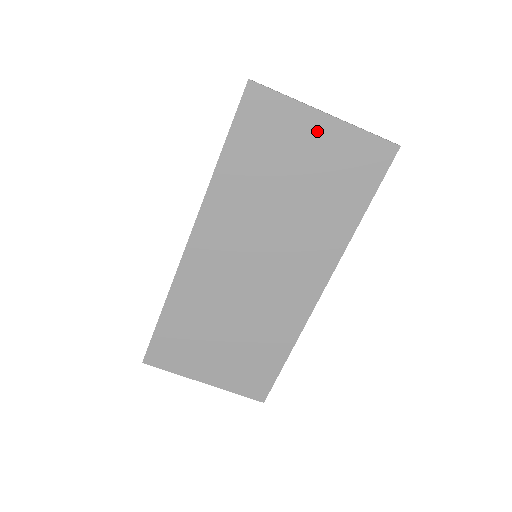
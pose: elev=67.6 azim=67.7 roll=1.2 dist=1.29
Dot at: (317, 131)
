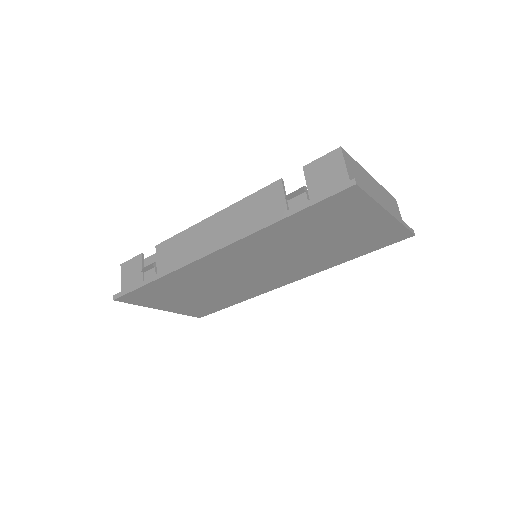
Dot at: (373, 220)
